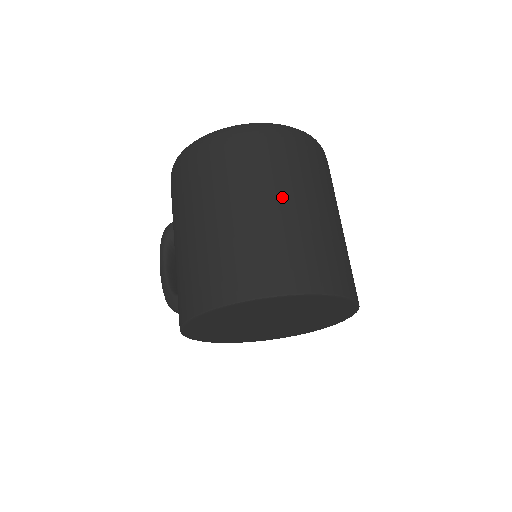
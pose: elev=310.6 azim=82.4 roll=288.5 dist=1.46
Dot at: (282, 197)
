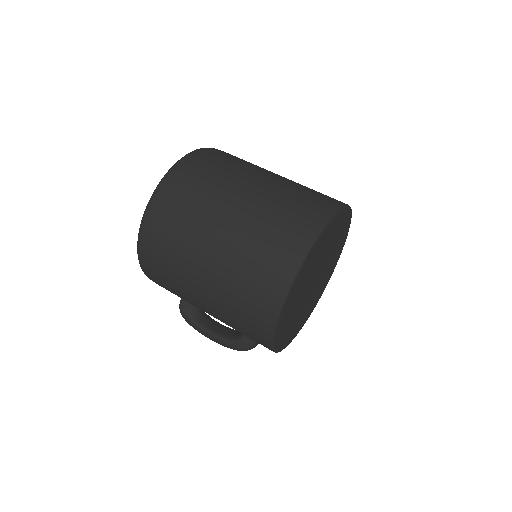
Dot at: (233, 202)
